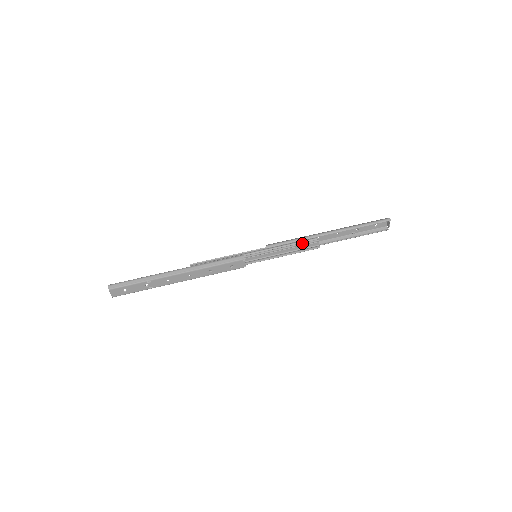
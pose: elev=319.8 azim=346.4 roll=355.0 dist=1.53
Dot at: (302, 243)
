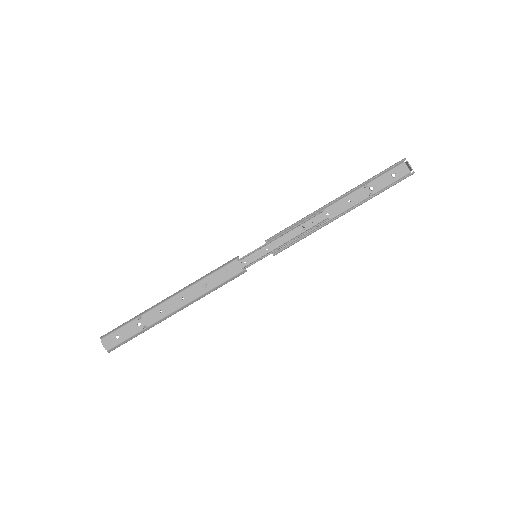
Dot at: (304, 221)
